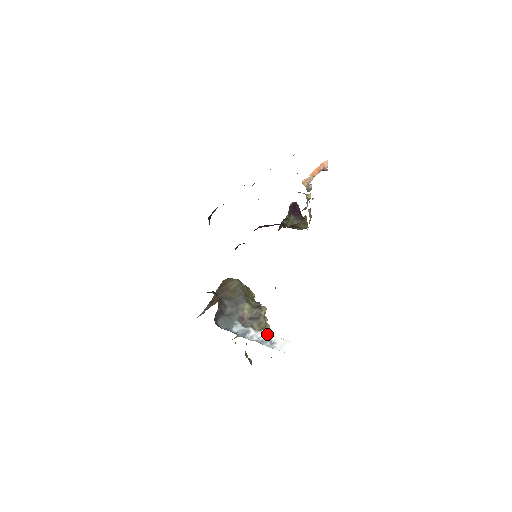
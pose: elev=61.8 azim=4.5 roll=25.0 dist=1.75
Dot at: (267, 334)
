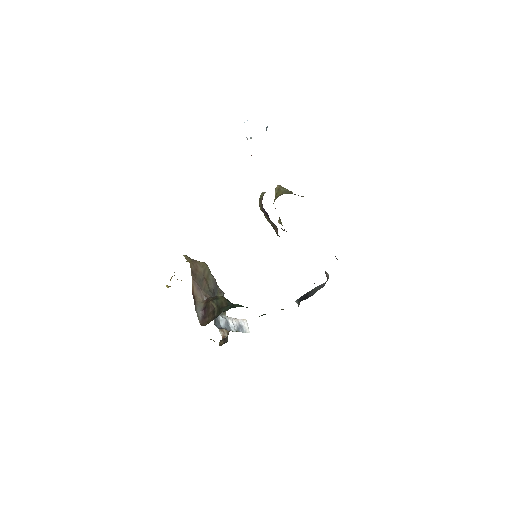
Dot at: (235, 319)
